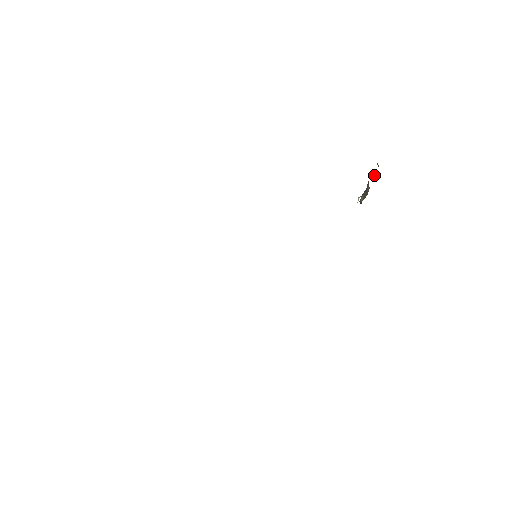
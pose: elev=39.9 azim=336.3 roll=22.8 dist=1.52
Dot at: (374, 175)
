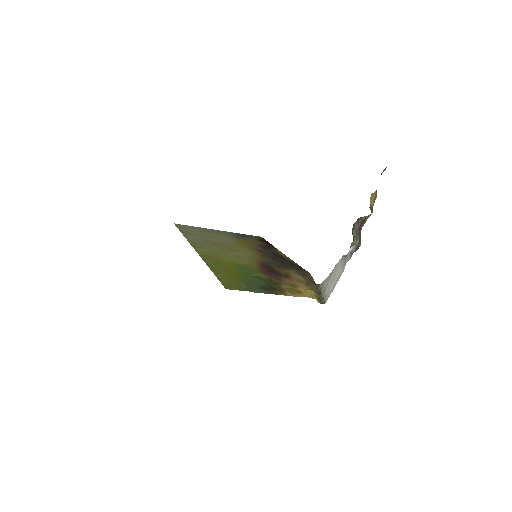
Dot at: (370, 207)
